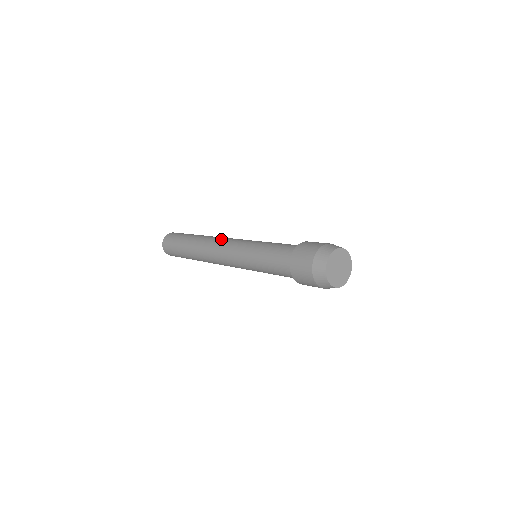
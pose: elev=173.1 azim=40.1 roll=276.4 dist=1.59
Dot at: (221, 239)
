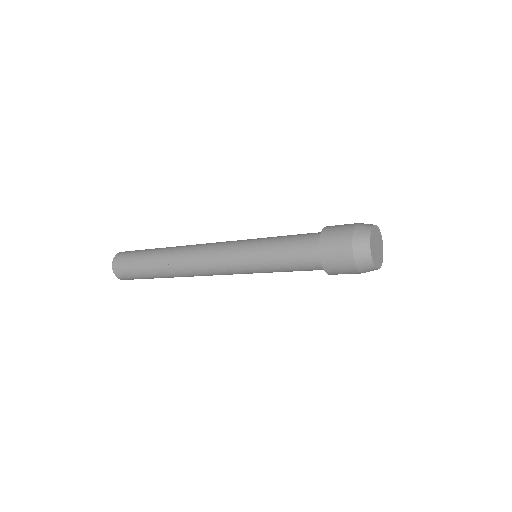
Dot at: (206, 243)
